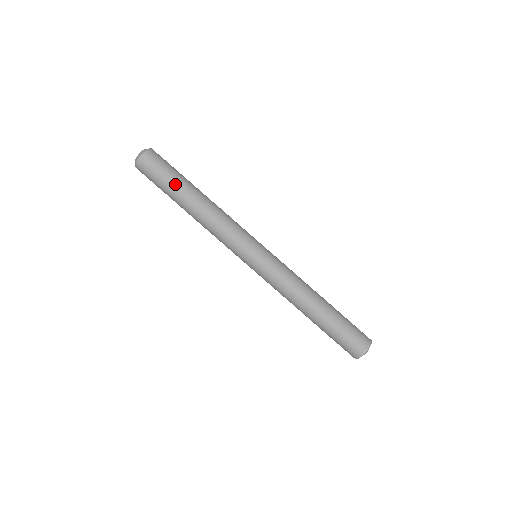
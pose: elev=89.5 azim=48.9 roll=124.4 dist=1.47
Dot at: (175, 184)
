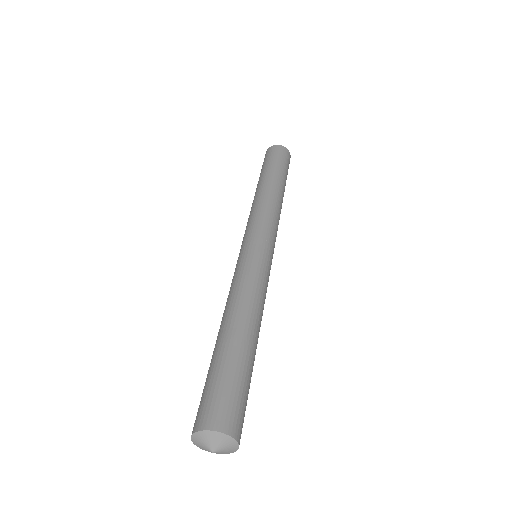
Dot at: (275, 168)
